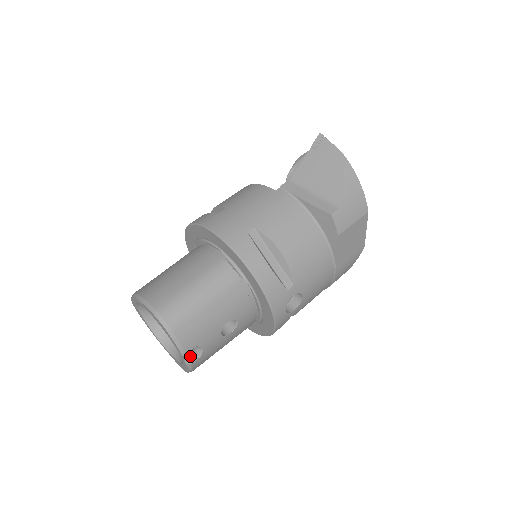
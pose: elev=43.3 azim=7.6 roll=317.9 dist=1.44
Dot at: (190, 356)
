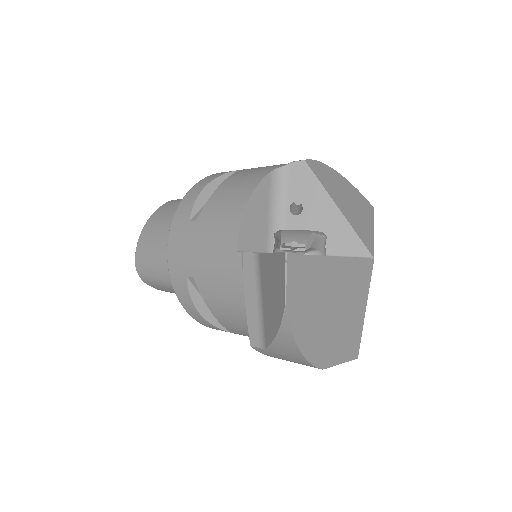
Dot at: occluded
